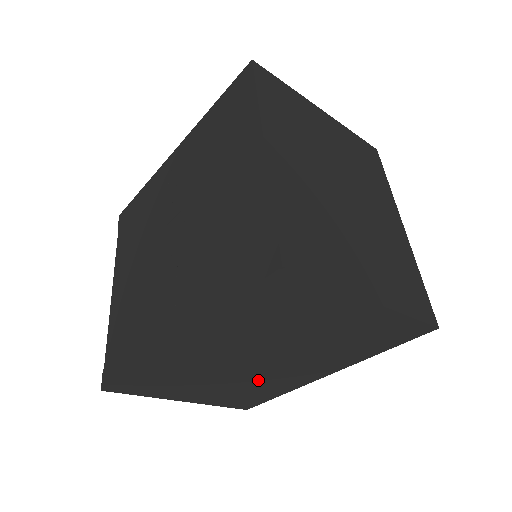
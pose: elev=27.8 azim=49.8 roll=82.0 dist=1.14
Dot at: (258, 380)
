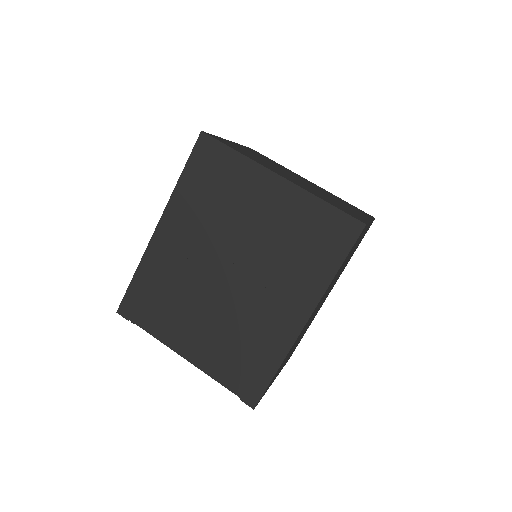
Dot at: occluded
